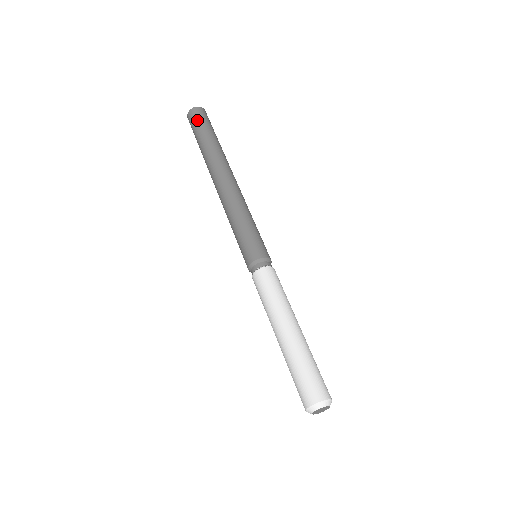
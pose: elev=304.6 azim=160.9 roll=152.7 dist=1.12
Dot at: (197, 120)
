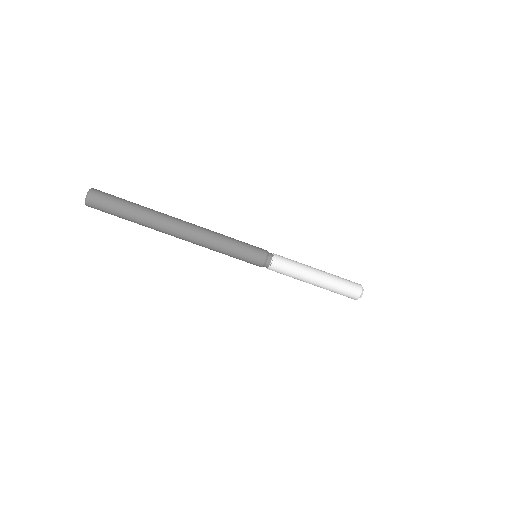
Dot at: (105, 208)
